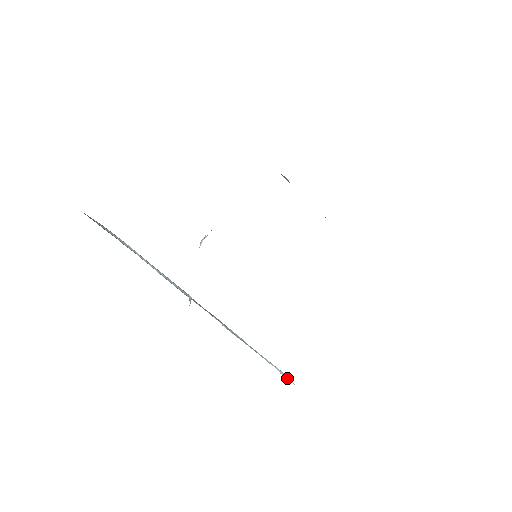
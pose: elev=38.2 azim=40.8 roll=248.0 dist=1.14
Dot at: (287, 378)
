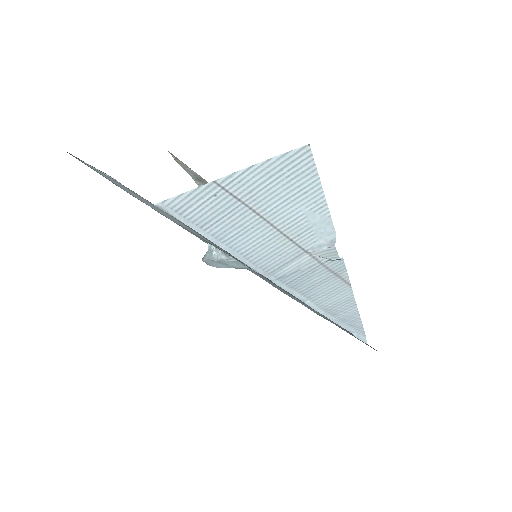
Dot at: (362, 339)
